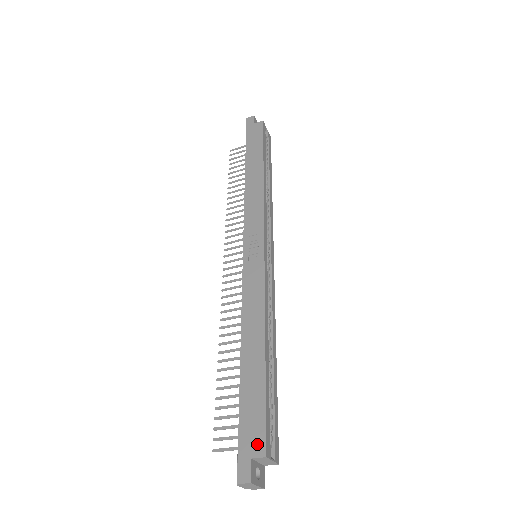
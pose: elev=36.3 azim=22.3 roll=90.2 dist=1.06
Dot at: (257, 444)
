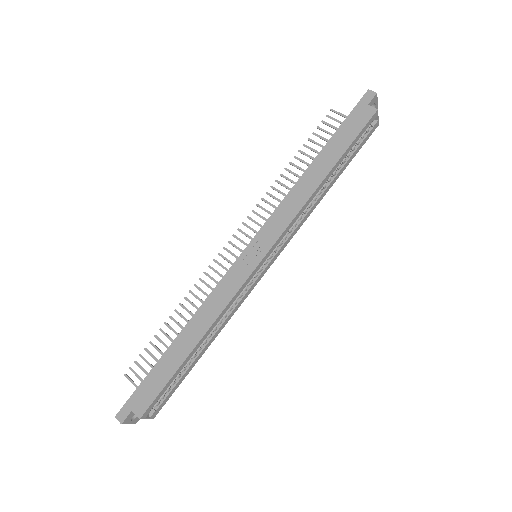
Dot at: (141, 406)
